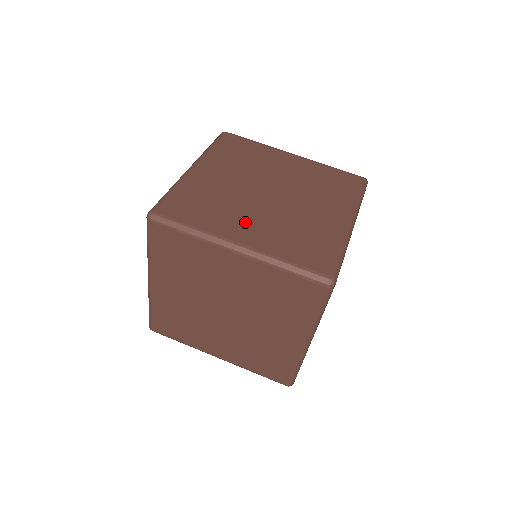
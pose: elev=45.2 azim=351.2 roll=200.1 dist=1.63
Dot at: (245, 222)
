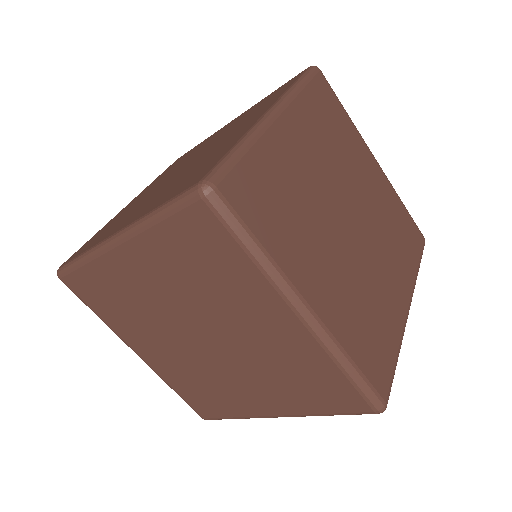
Dot at: (321, 265)
